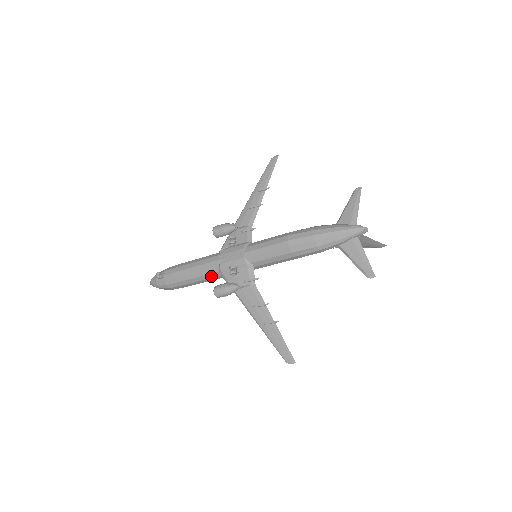
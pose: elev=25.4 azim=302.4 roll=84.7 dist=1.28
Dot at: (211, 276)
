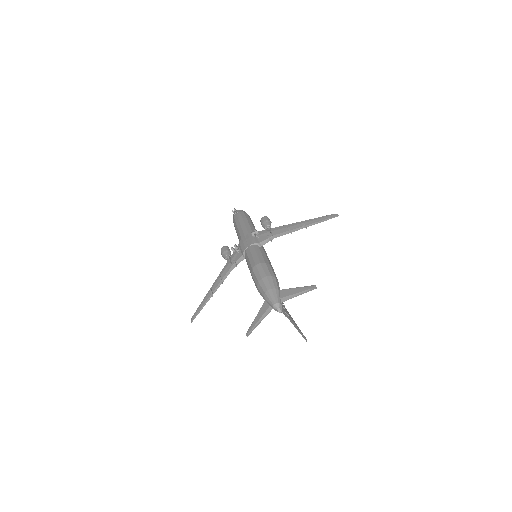
Dot at: occluded
